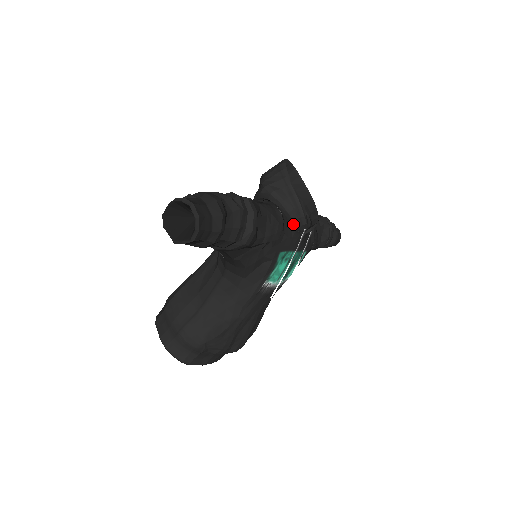
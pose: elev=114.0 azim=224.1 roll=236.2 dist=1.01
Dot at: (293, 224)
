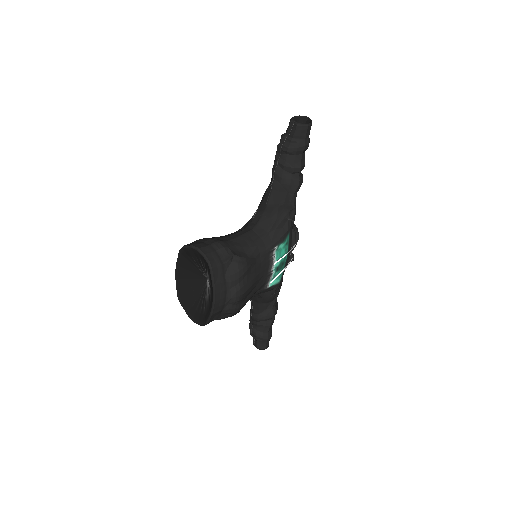
Dot at: (292, 234)
